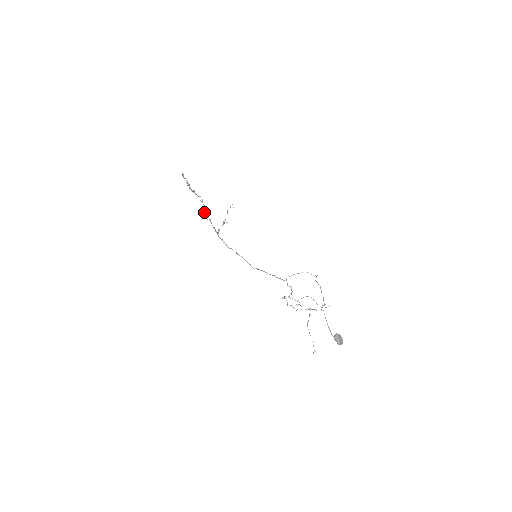
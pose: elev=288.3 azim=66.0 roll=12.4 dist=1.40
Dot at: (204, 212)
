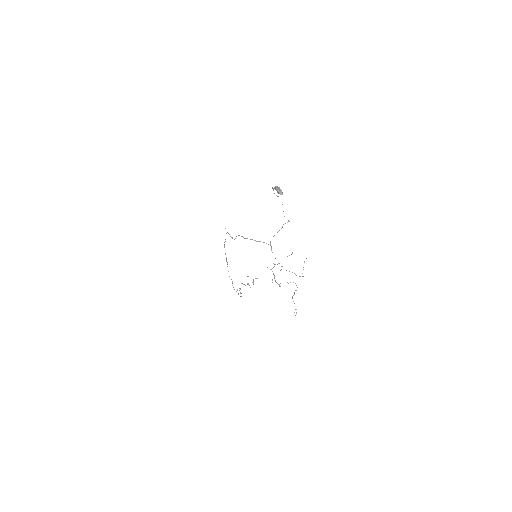
Dot at: (238, 294)
